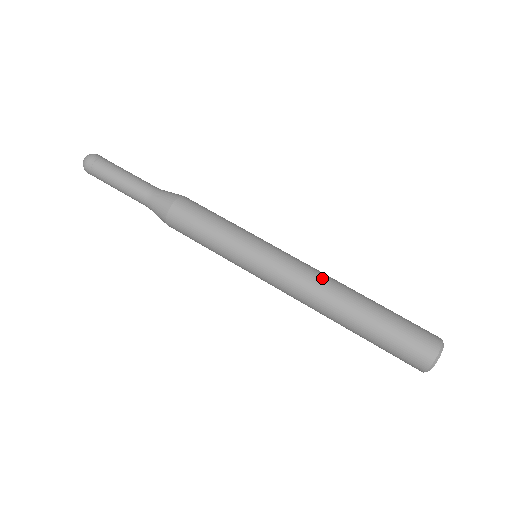
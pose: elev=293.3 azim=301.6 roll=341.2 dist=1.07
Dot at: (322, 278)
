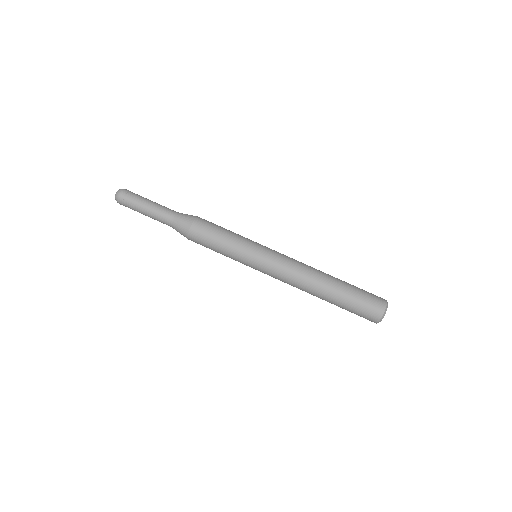
Dot at: (303, 273)
